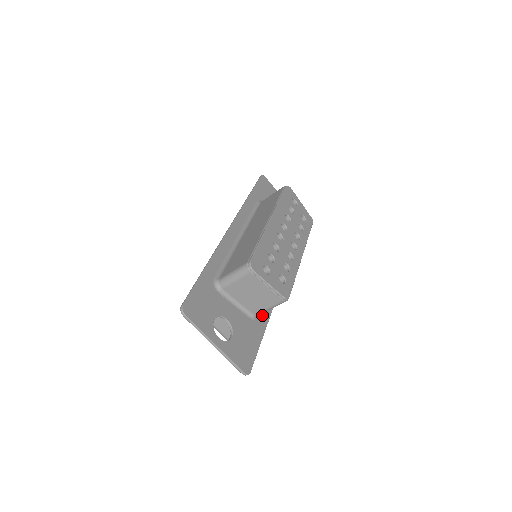
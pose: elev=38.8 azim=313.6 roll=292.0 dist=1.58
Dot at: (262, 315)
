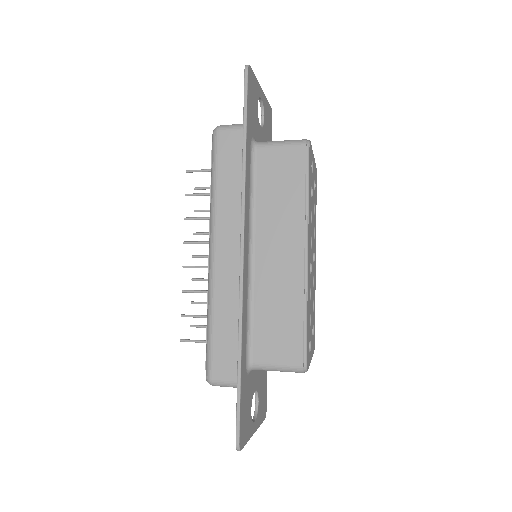
Dot at: occluded
